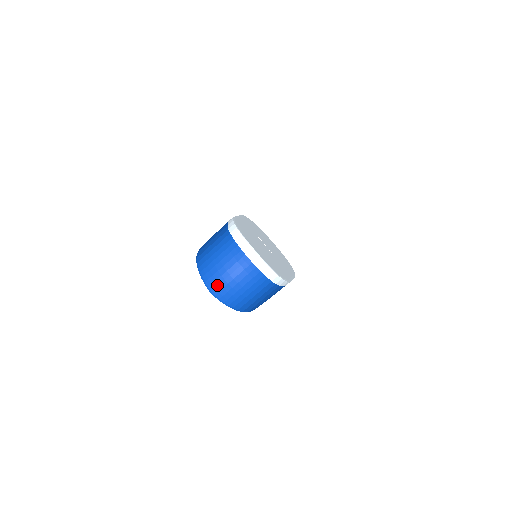
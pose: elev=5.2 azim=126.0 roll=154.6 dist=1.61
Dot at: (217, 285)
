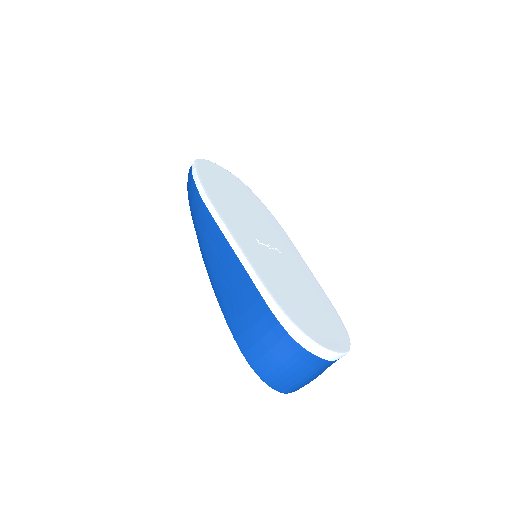
Dot at: (294, 389)
